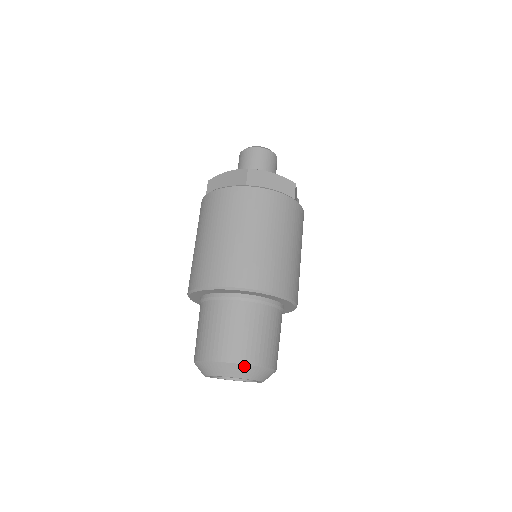
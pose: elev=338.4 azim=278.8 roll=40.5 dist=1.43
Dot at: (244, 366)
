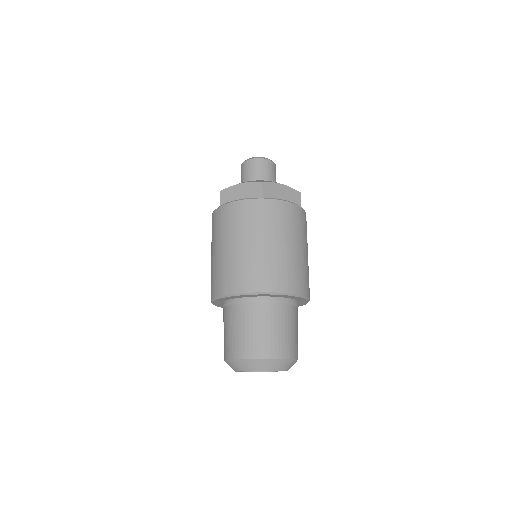
Dot at: (278, 360)
